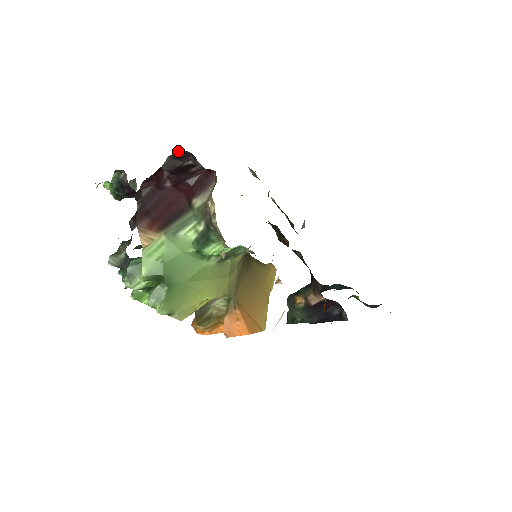
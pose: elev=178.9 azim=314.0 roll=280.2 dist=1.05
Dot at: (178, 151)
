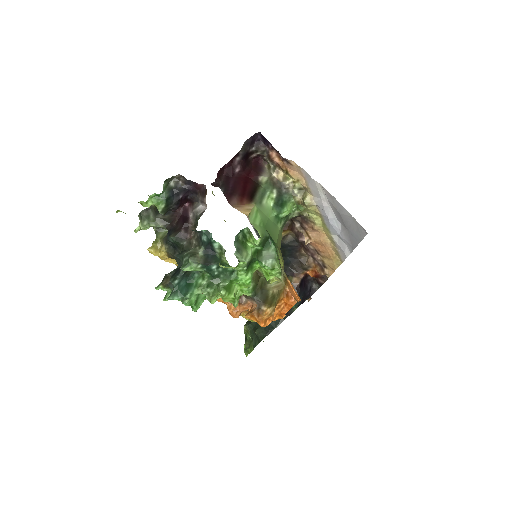
Dot at: (253, 135)
